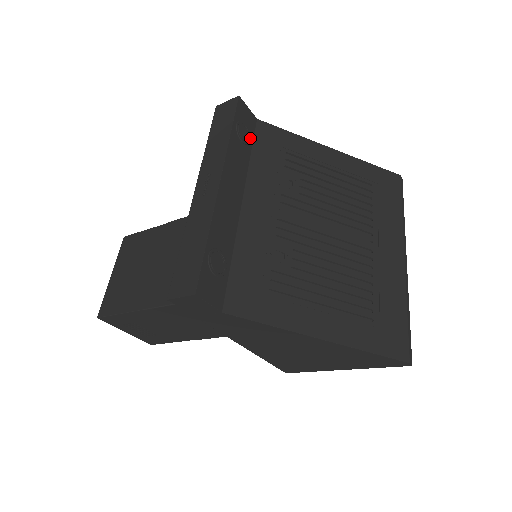
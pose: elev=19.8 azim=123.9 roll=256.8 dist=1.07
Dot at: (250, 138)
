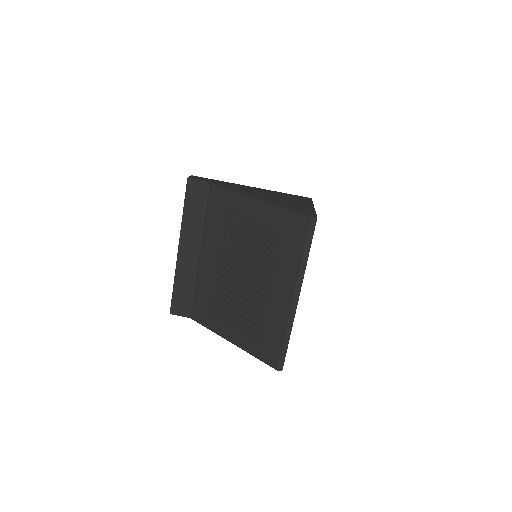
Dot at: (203, 204)
